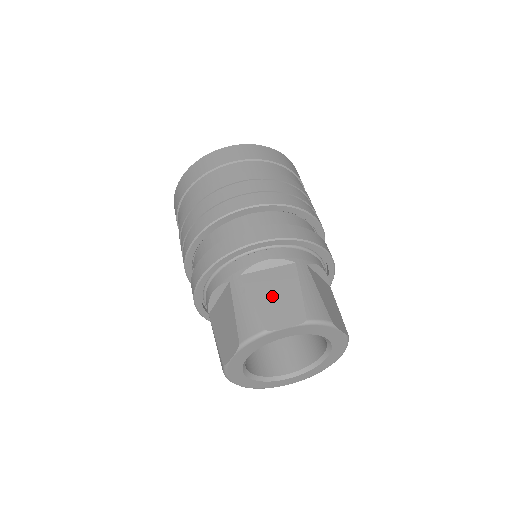
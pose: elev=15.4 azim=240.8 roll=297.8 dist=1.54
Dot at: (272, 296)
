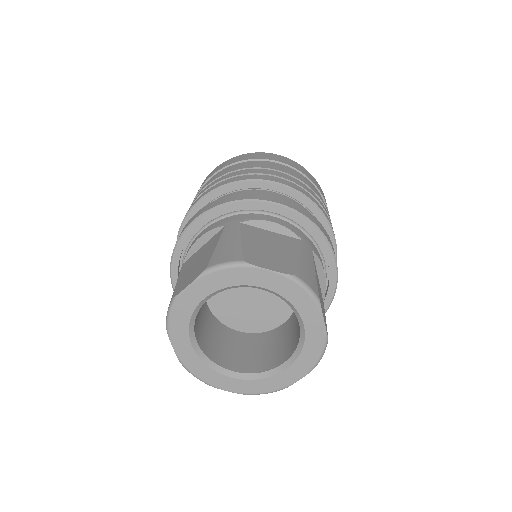
Dot at: (265, 246)
